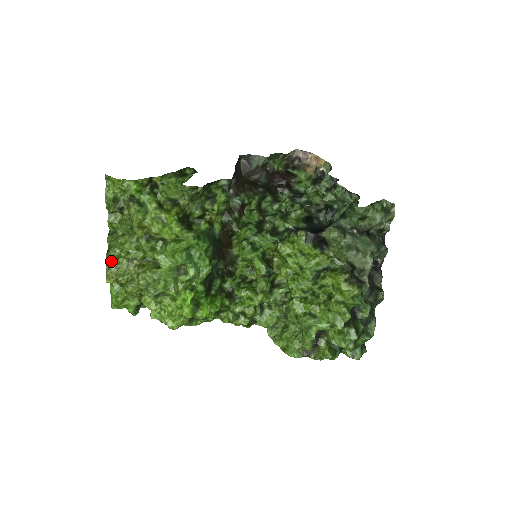
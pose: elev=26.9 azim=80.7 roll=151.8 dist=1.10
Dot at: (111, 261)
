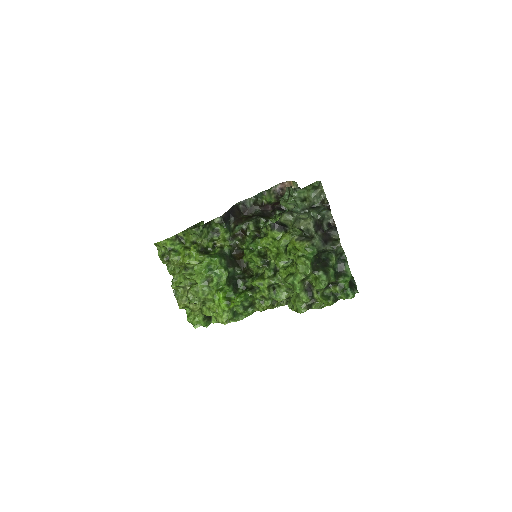
Dot at: (177, 294)
